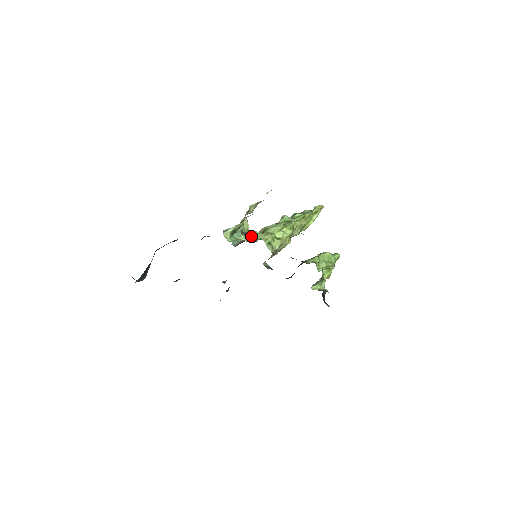
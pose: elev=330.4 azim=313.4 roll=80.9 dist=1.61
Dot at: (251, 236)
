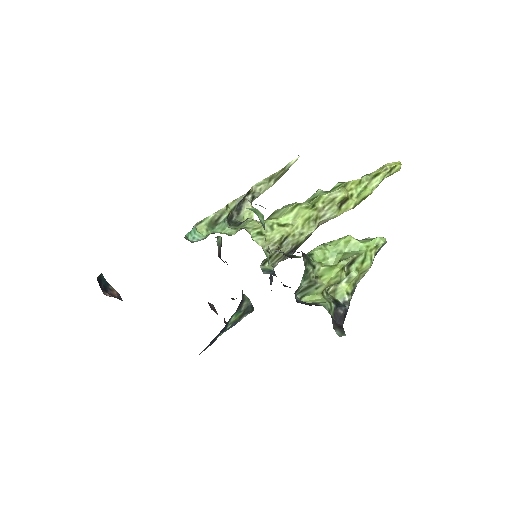
Dot at: (239, 226)
